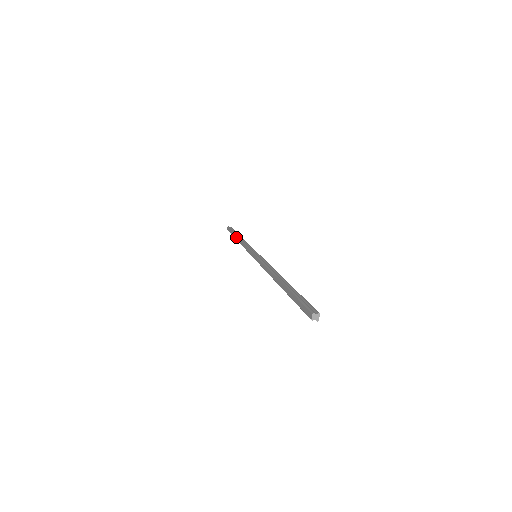
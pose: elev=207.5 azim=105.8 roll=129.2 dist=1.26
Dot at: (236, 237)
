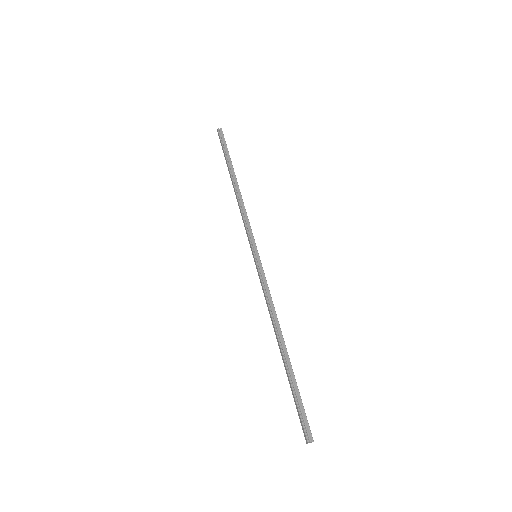
Dot at: (231, 178)
